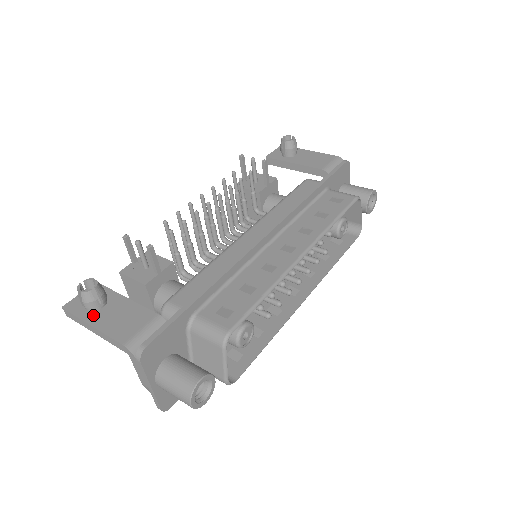
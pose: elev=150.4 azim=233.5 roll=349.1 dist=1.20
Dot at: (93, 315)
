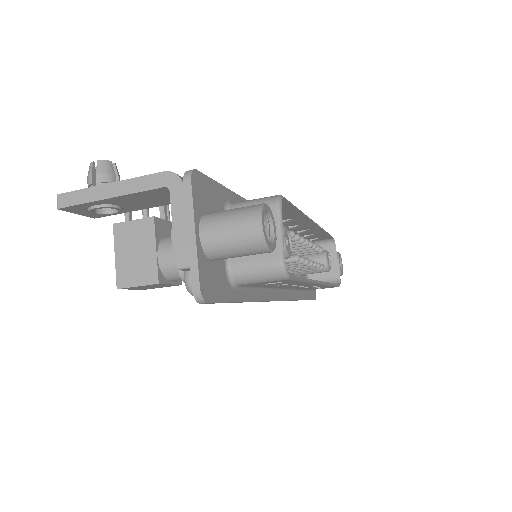
Dot at: occluded
